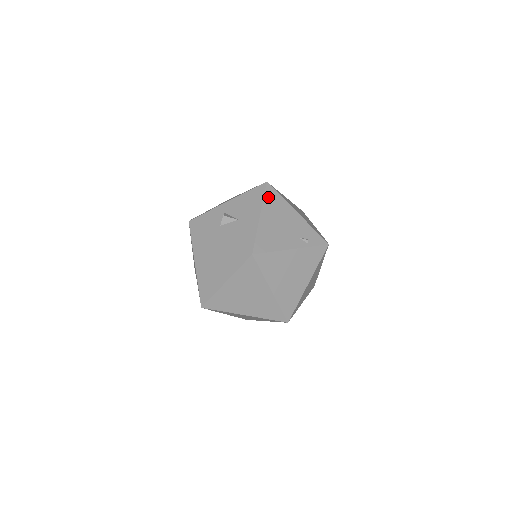
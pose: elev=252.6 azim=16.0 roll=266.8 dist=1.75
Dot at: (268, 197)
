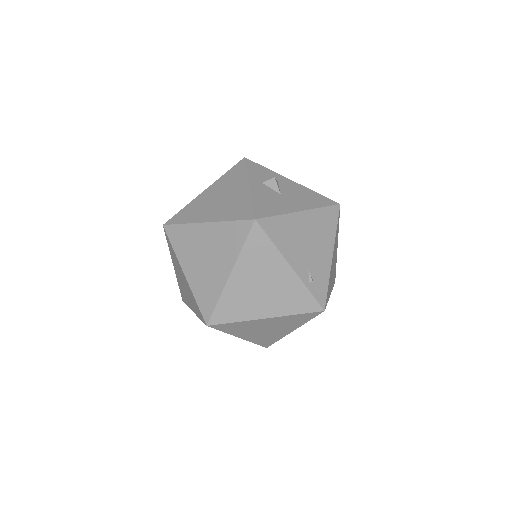
Dot at: (326, 212)
